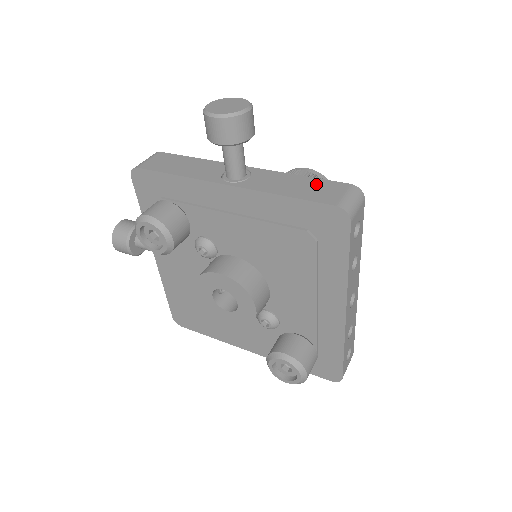
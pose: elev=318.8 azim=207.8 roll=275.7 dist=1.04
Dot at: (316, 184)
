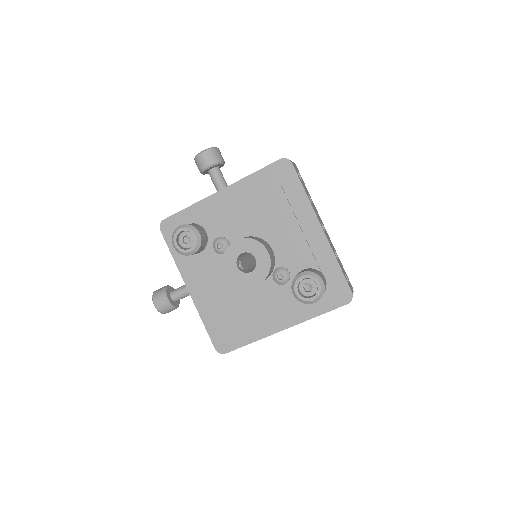
Dot at: occluded
